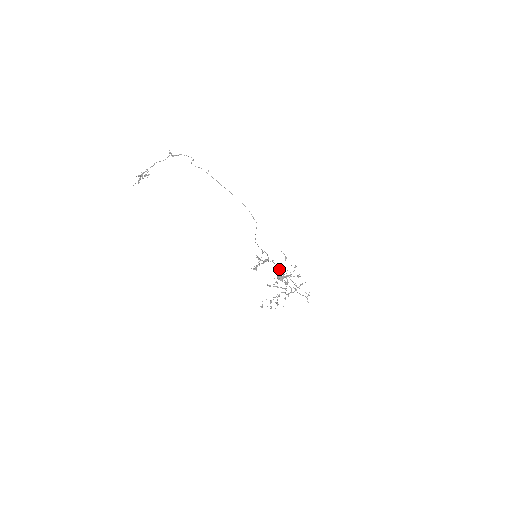
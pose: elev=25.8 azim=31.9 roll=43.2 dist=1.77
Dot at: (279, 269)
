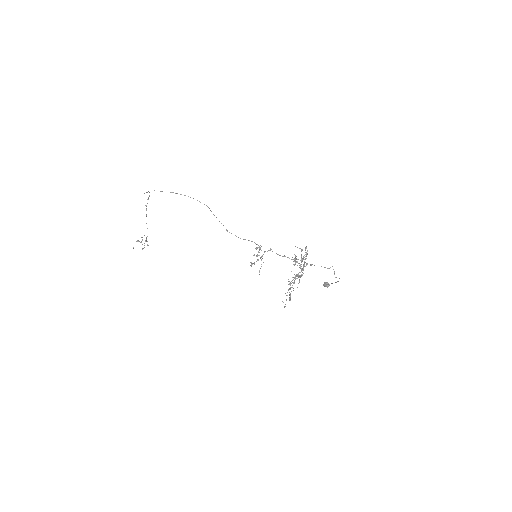
Dot at: (283, 256)
